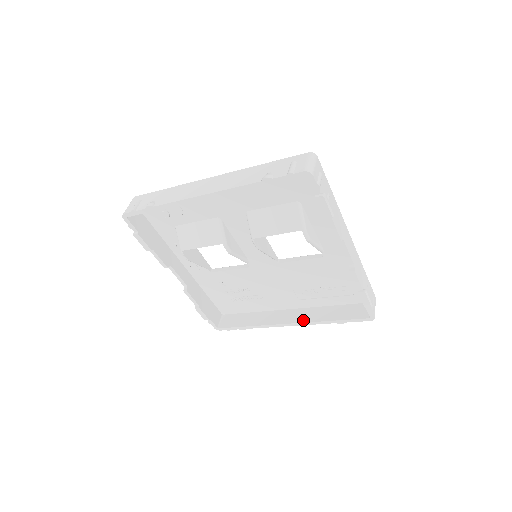
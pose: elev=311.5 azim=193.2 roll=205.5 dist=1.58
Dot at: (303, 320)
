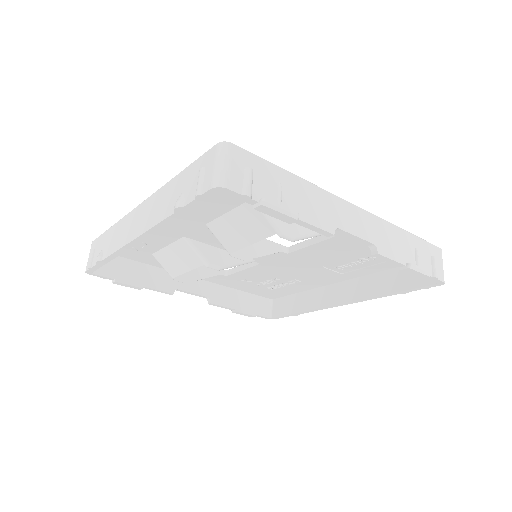
Dot at: (356, 297)
